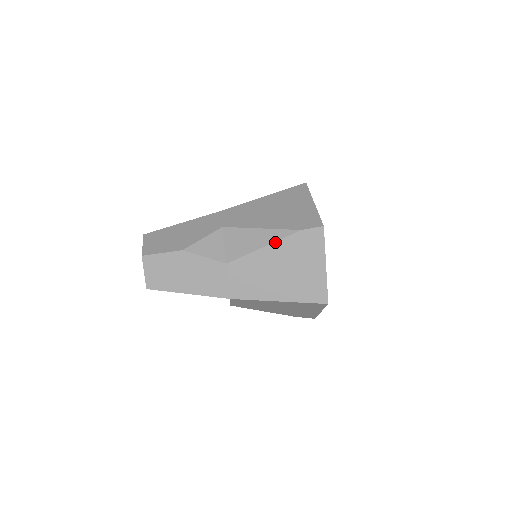
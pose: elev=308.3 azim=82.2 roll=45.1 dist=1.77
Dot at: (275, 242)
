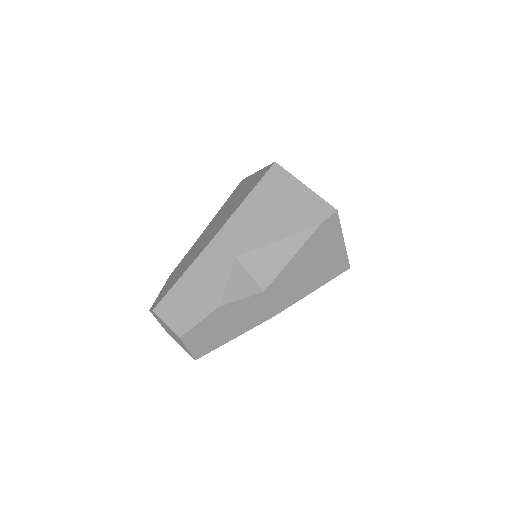
Dot at: (301, 248)
